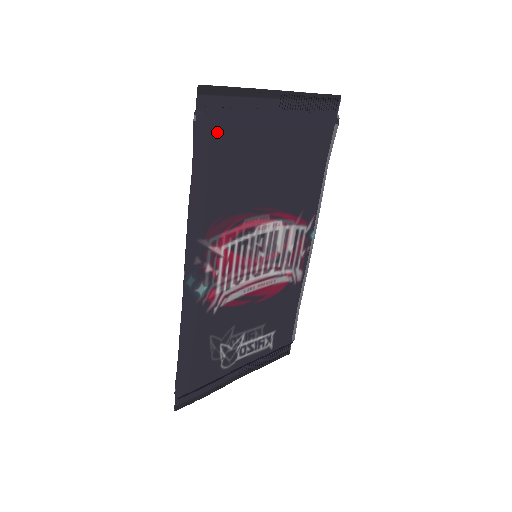
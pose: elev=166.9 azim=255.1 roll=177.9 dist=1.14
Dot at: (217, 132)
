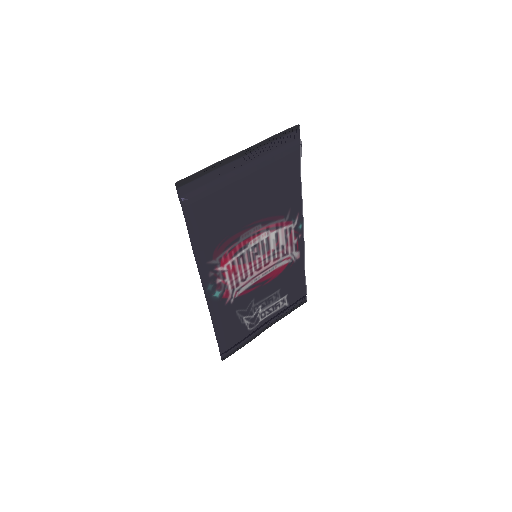
Dot at: (197, 205)
